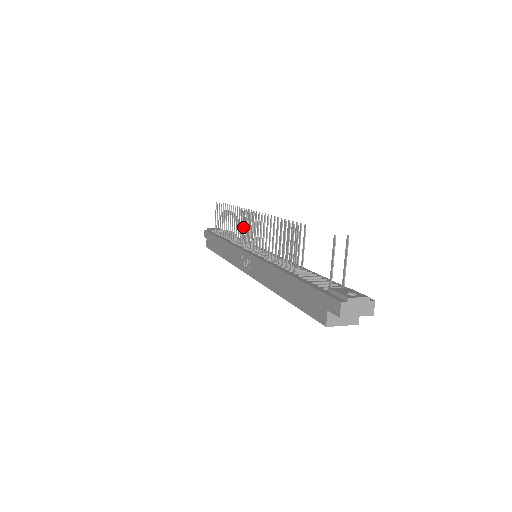
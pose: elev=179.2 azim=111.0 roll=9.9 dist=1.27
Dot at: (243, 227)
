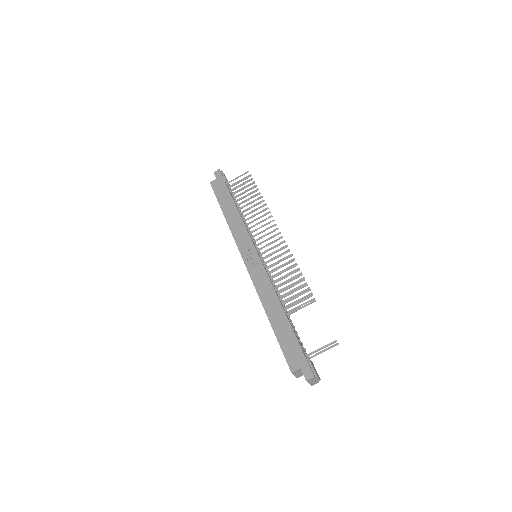
Dot at: occluded
